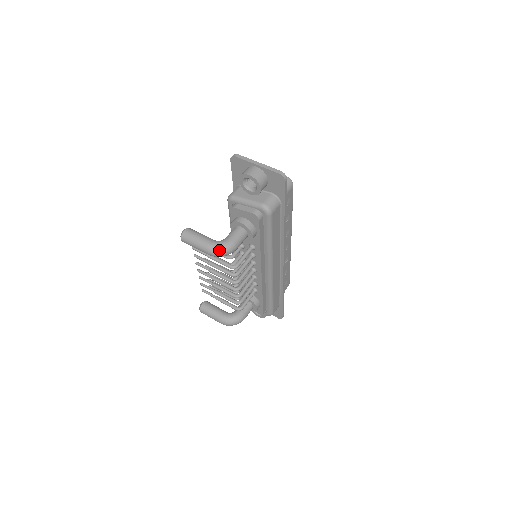
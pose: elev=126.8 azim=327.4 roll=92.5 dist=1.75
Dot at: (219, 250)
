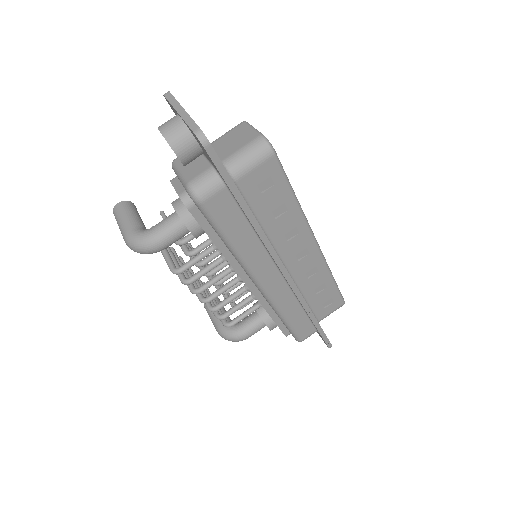
Dot at: (134, 244)
